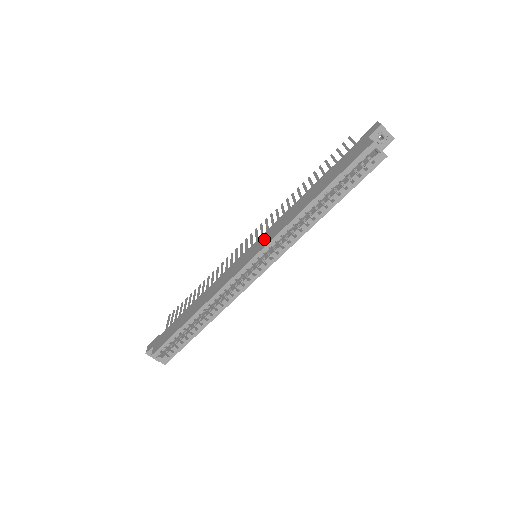
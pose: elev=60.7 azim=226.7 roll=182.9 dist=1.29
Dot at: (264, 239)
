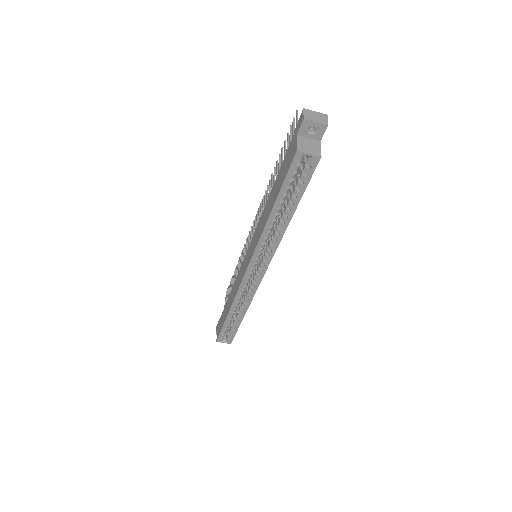
Dot at: (251, 247)
